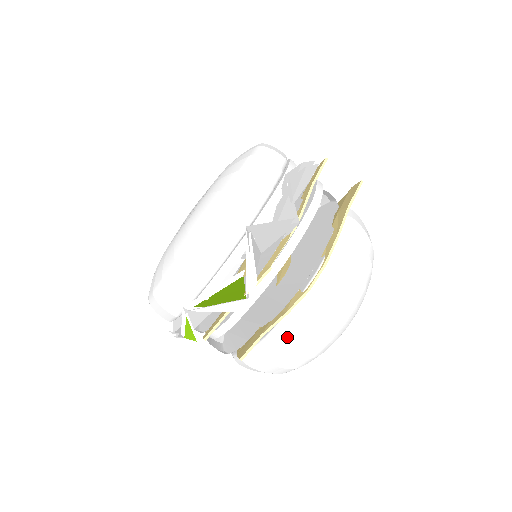
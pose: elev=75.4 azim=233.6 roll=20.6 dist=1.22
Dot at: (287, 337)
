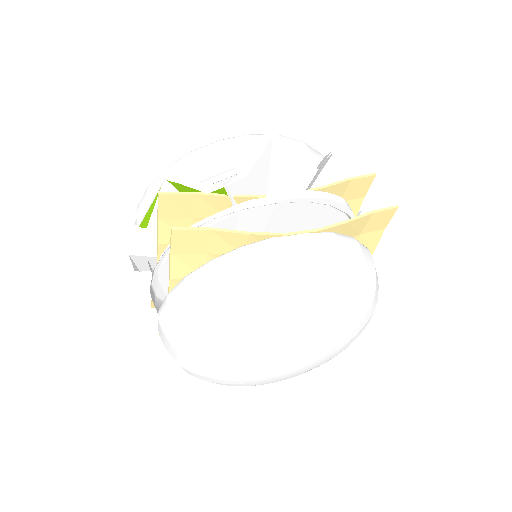
Dot at: (230, 265)
